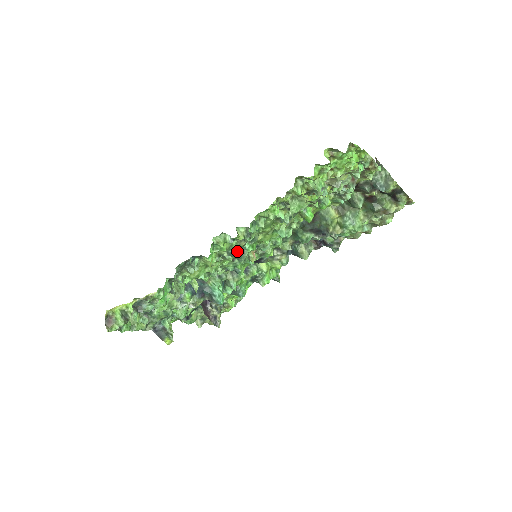
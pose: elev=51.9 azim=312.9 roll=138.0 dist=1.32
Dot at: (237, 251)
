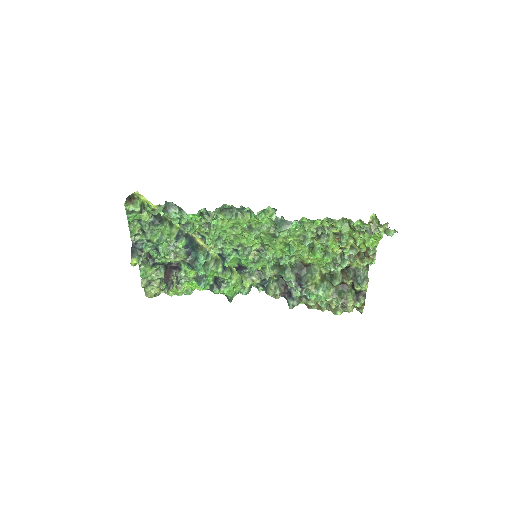
Dot at: (285, 221)
